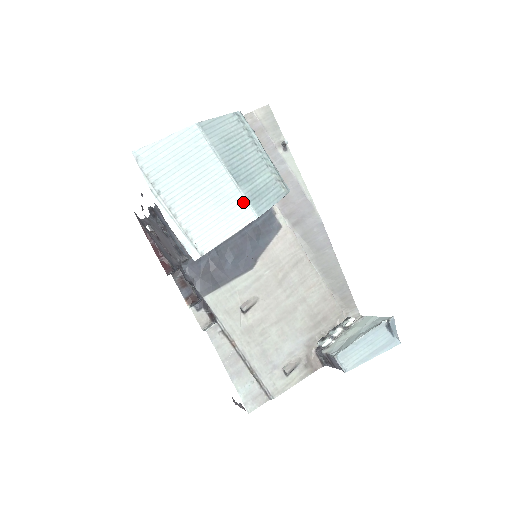
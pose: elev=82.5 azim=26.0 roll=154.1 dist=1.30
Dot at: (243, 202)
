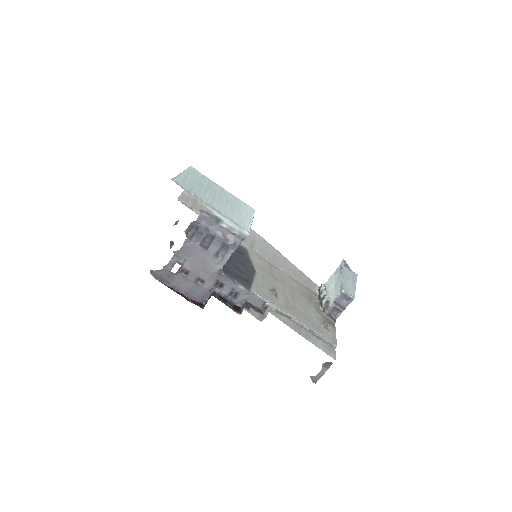
Dot at: (242, 203)
